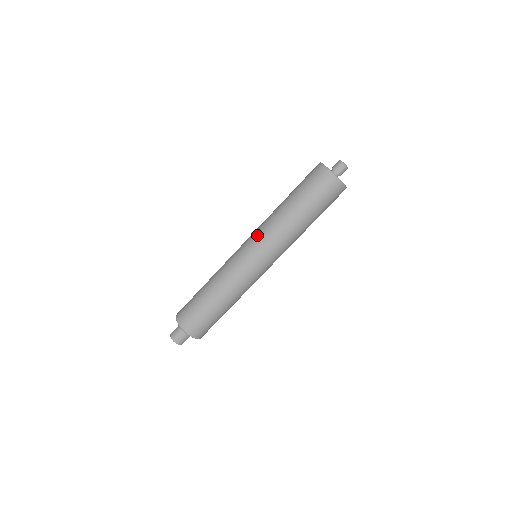
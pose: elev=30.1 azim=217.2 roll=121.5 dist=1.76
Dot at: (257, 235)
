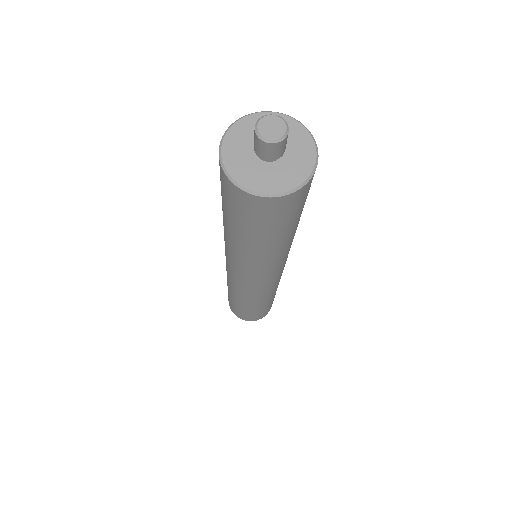
Dot at: occluded
